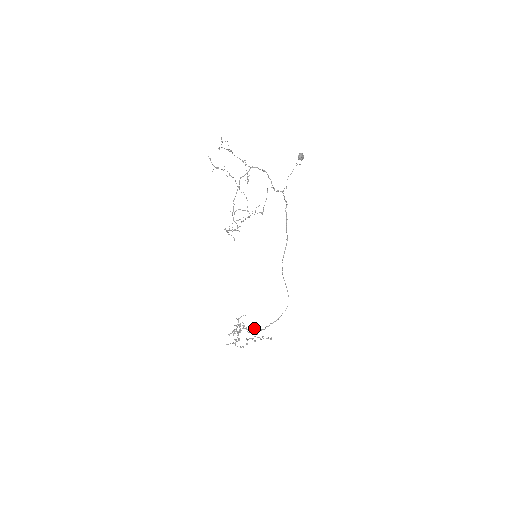
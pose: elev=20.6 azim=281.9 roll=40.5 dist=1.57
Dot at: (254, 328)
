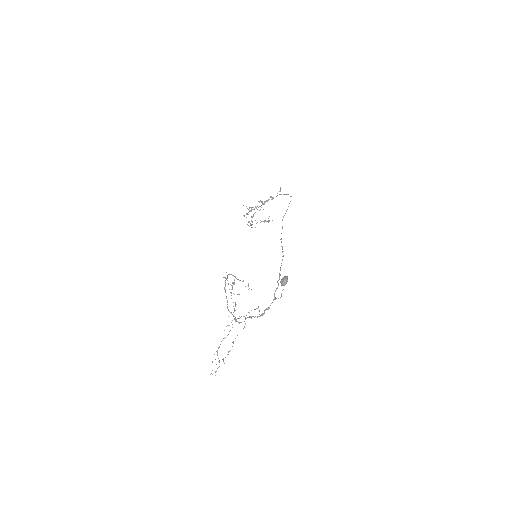
Dot at: (265, 221)
